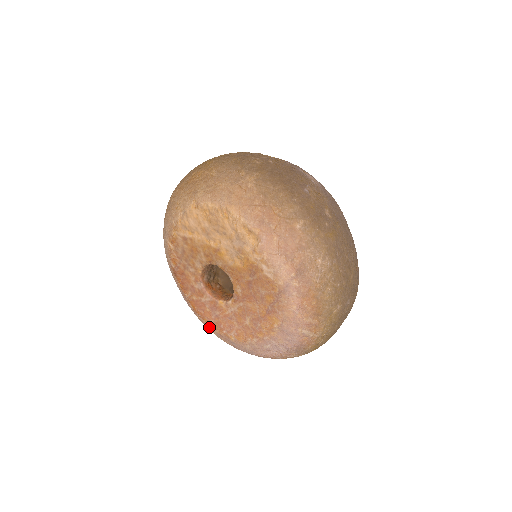
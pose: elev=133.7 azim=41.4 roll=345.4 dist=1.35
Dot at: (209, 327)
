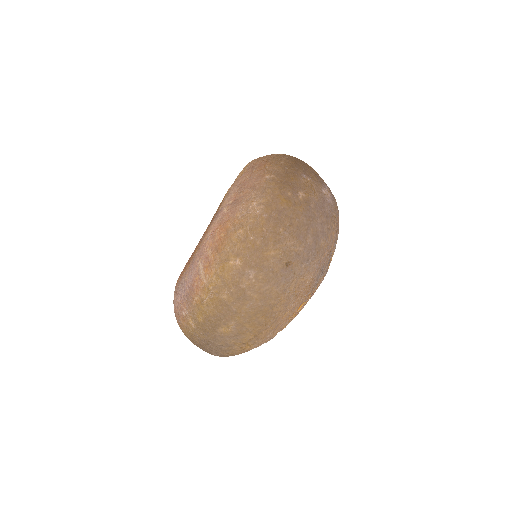
Dot at: occluded
